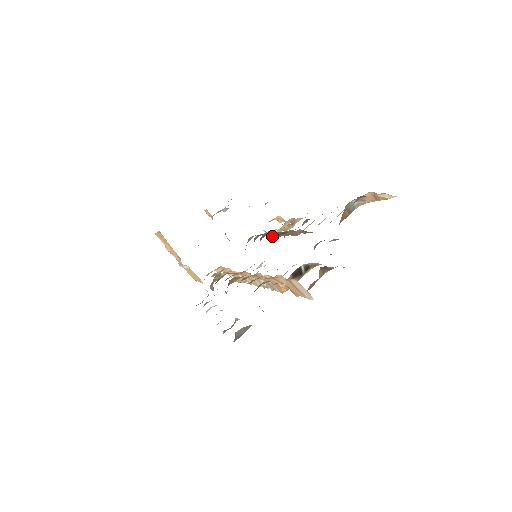
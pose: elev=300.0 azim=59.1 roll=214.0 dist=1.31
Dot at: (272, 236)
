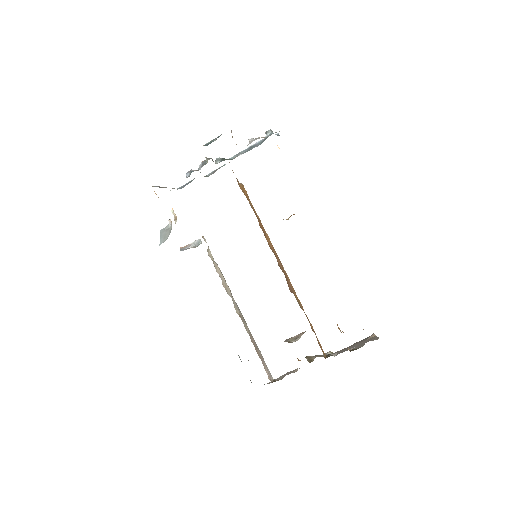
Dot at: occluded
